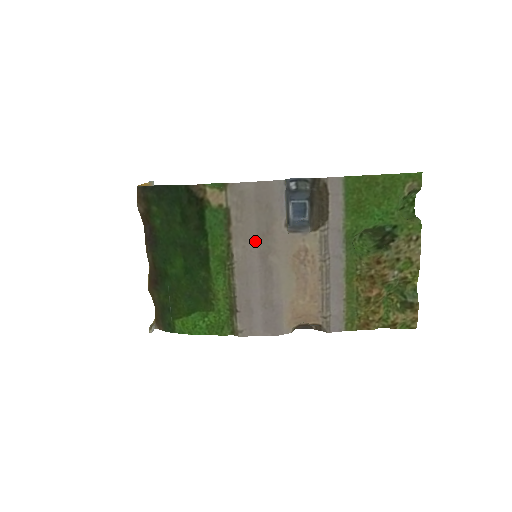
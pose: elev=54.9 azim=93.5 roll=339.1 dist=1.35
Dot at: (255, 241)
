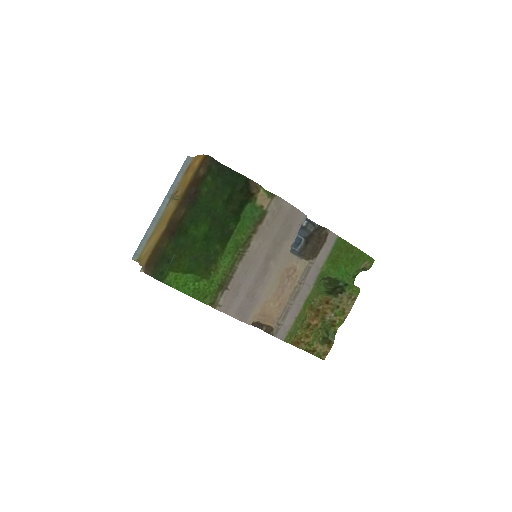
Dot at: (269, 245)
